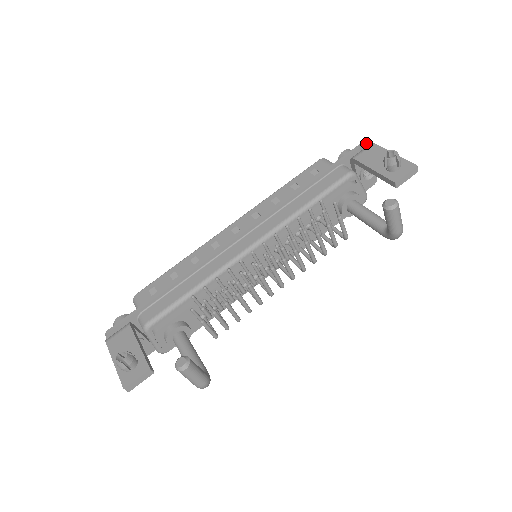
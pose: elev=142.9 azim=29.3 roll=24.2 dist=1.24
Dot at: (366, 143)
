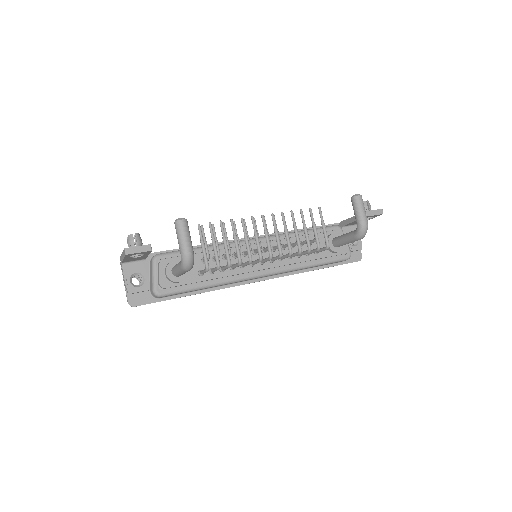
Dot at: occluded
